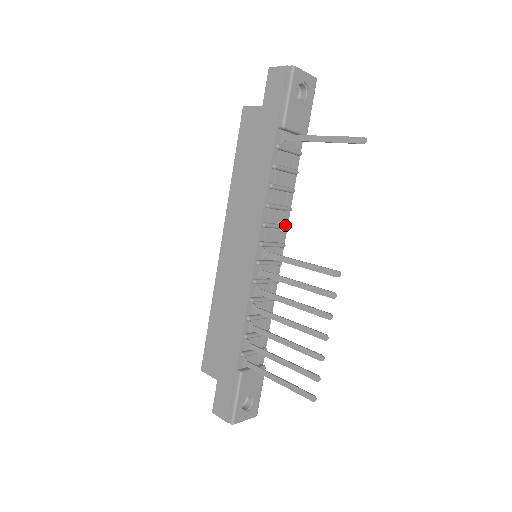
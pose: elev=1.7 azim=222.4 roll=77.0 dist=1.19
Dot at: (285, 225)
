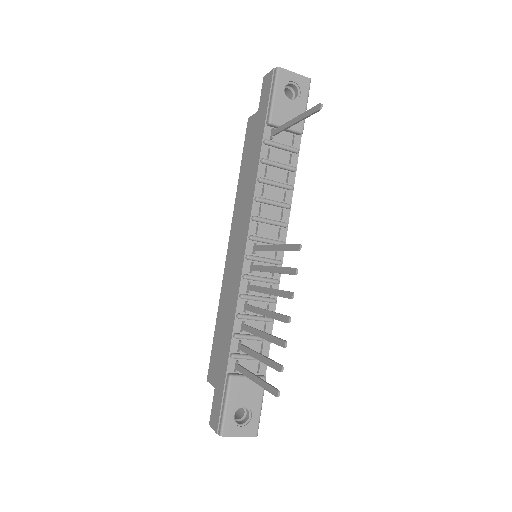
Dot at: (283, 222)
